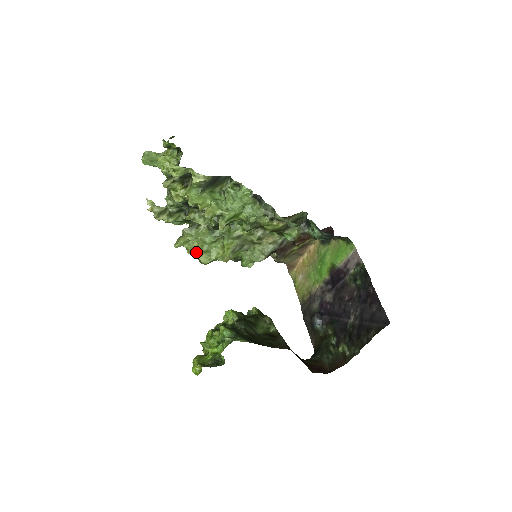
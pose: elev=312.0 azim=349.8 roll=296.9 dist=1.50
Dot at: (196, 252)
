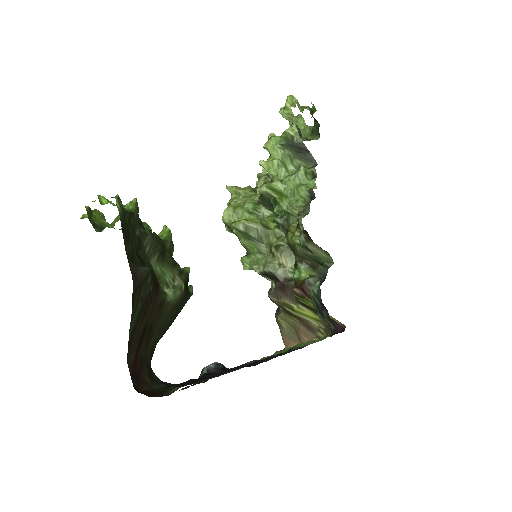
Dot at: occluded
